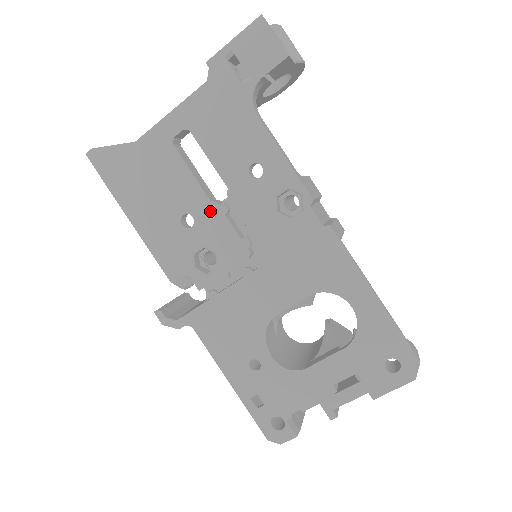
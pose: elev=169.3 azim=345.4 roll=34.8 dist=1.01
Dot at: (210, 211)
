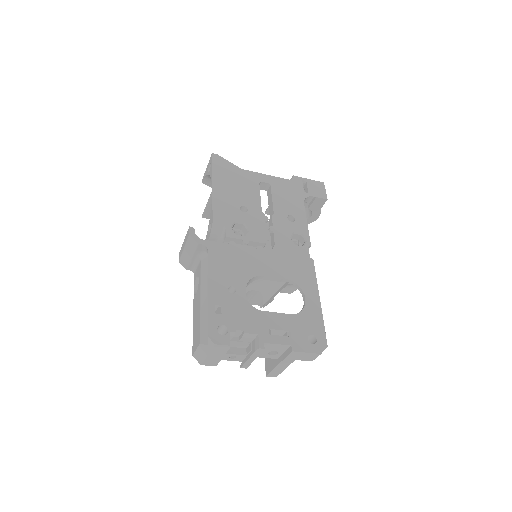
Dot at: (259, 214)
